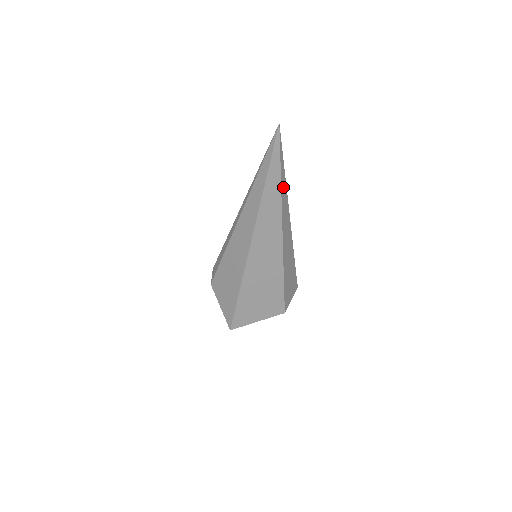
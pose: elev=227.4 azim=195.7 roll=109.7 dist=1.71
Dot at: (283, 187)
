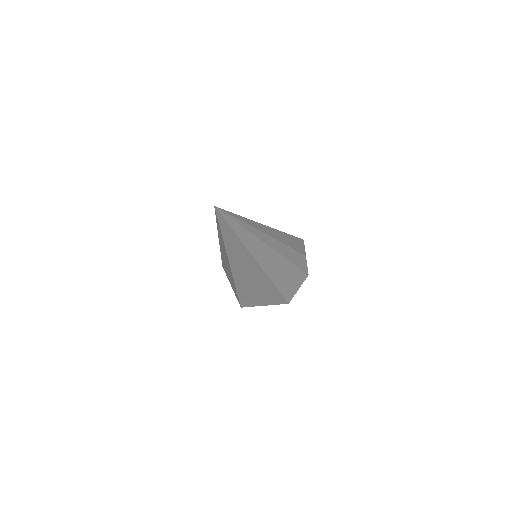
Dot at: (247, 239)
